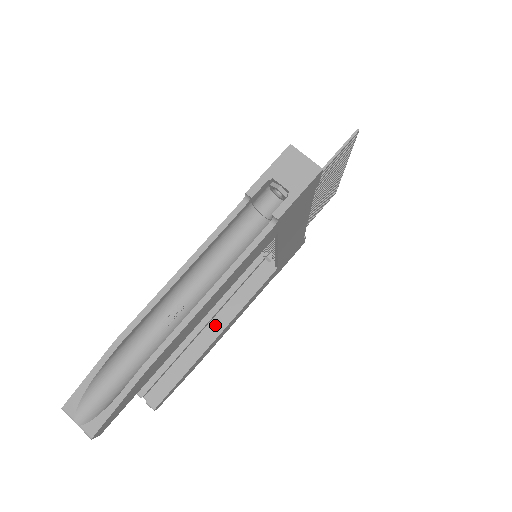
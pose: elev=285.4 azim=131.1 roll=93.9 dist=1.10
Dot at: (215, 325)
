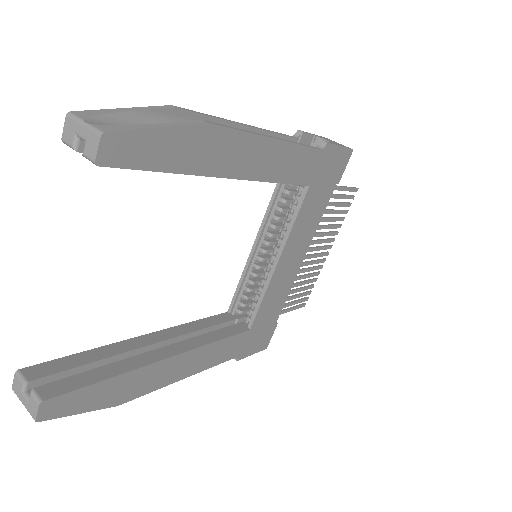
Dot at: (169, 346)
